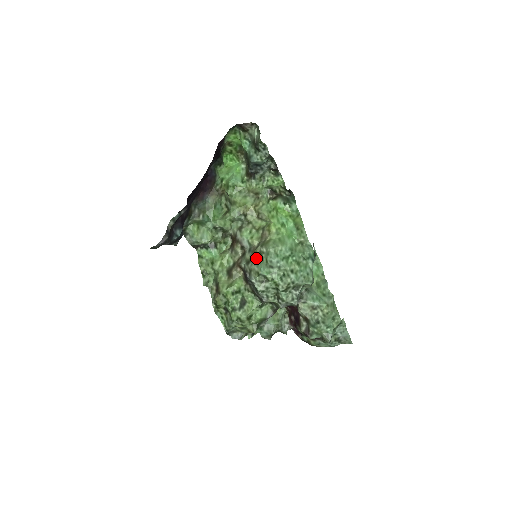
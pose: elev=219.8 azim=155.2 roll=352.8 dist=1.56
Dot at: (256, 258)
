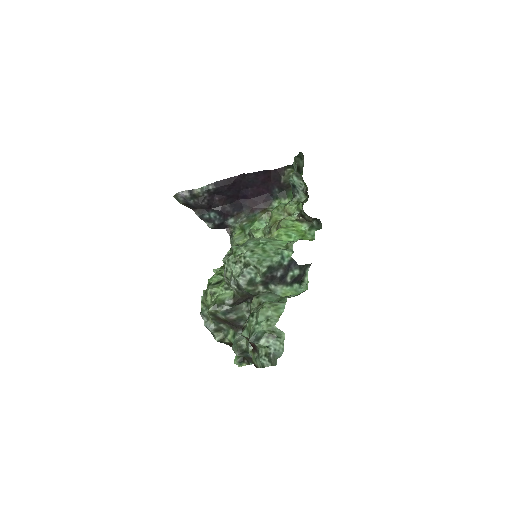
Dot at: occluded
